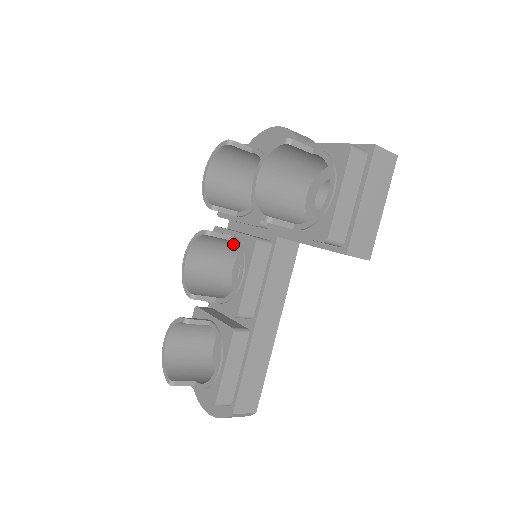
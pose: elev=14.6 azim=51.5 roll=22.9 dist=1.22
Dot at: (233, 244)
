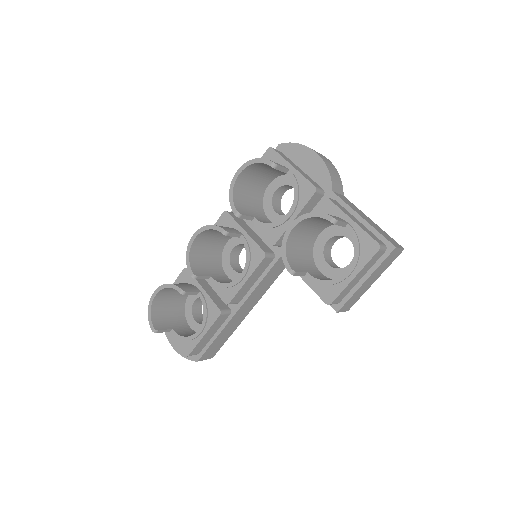
Dot at: occluded
